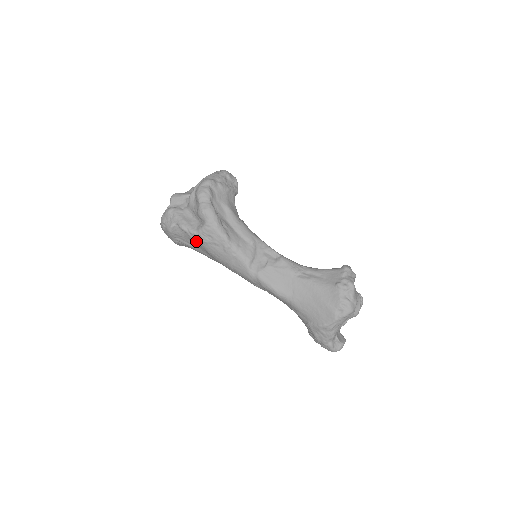
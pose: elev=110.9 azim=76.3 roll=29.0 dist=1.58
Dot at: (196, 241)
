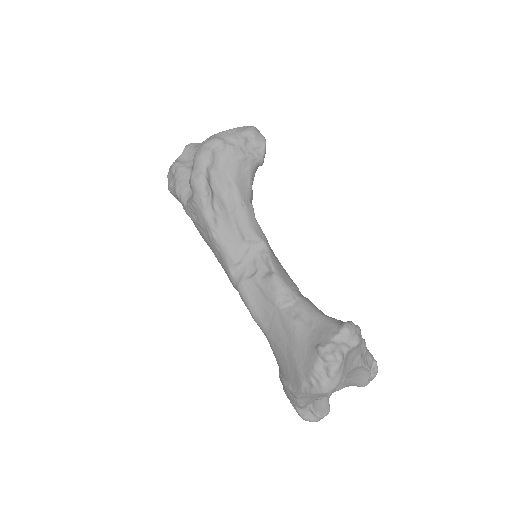
Dot at: (187, 214)
